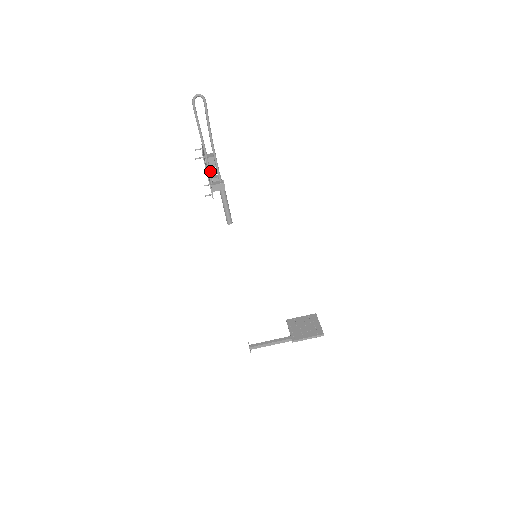
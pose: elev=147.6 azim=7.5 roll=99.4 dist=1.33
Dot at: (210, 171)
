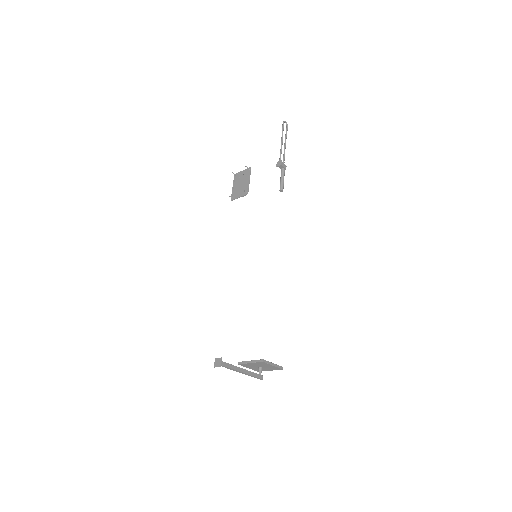
Dot at: occluded
